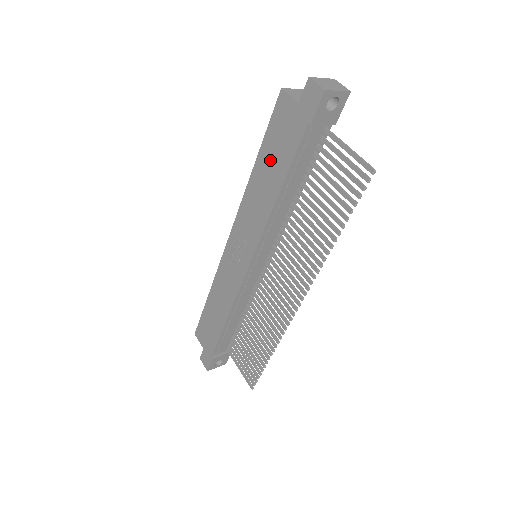
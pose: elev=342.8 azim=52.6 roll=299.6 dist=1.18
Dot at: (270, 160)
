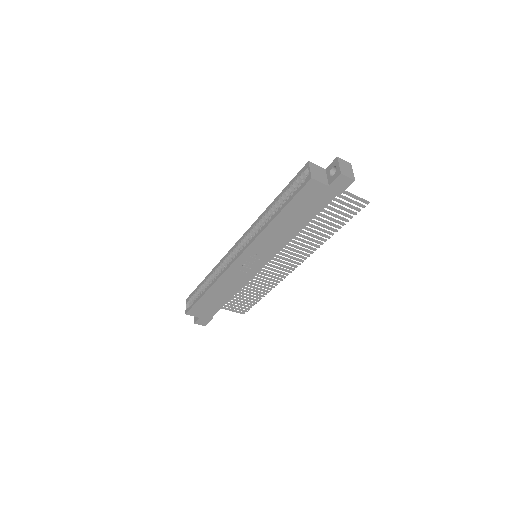
Dot at: (294, 215)
